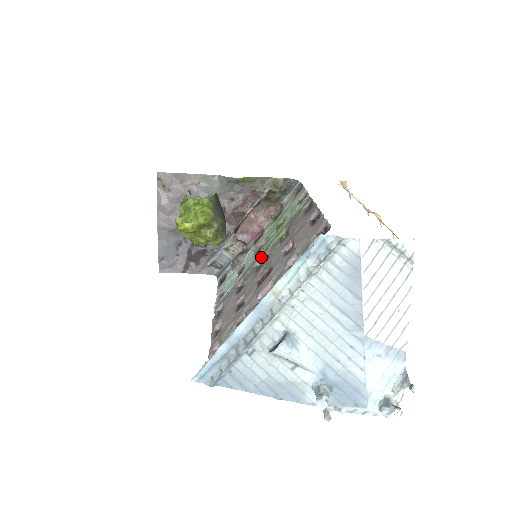
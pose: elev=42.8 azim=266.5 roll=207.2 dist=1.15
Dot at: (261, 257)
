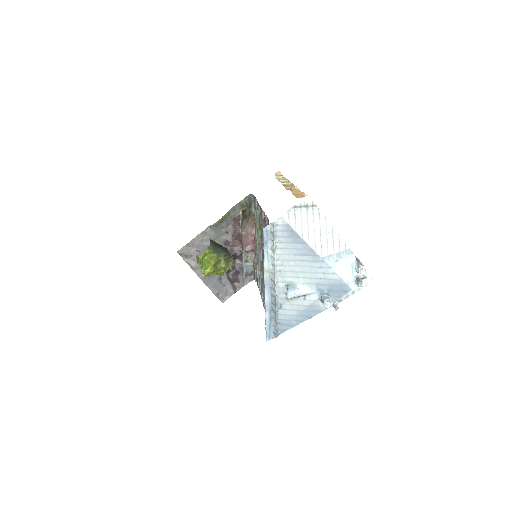
Dot at: (260, 254)
